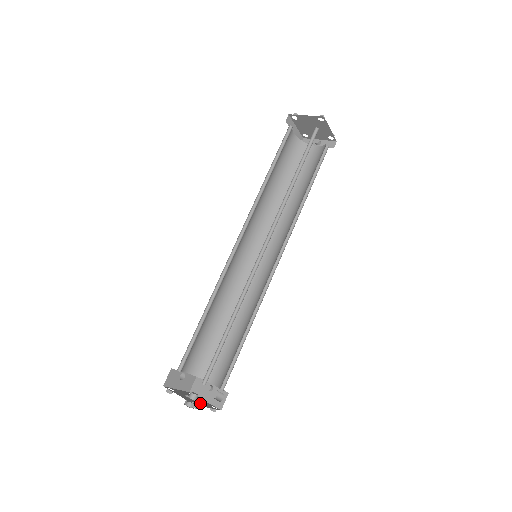
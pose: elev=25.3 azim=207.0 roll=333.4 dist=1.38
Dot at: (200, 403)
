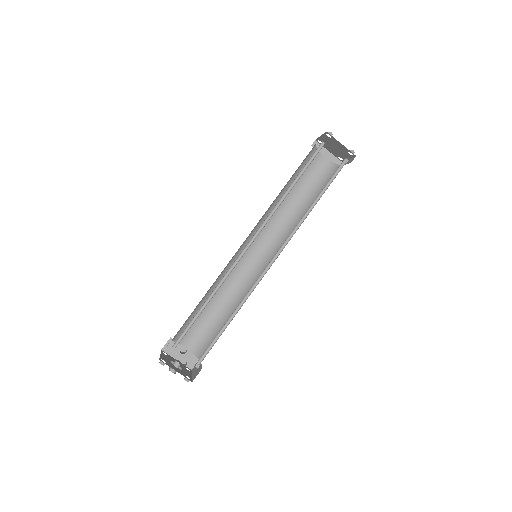
Dot at: (174, 367)
